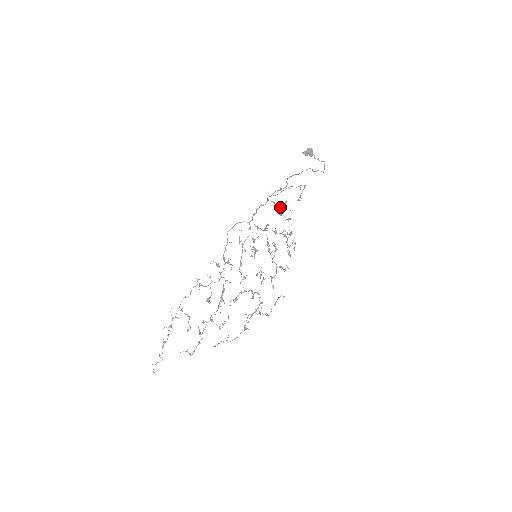
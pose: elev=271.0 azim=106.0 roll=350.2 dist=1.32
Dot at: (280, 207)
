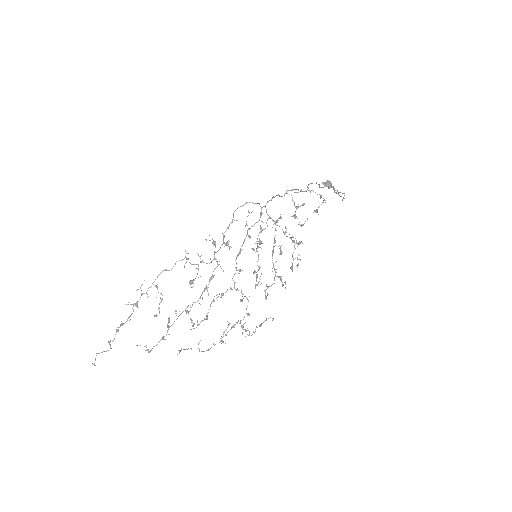
Dot at: (296, 207)
